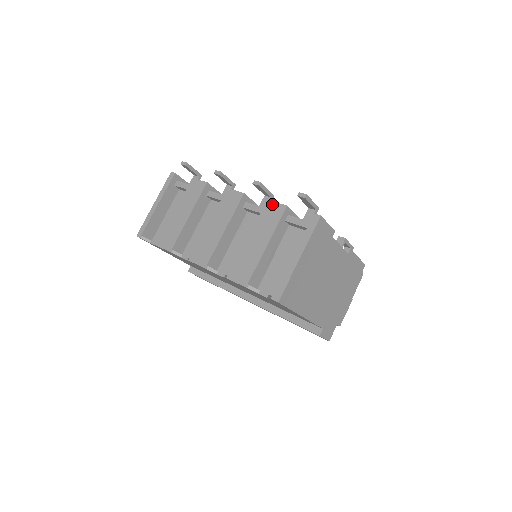
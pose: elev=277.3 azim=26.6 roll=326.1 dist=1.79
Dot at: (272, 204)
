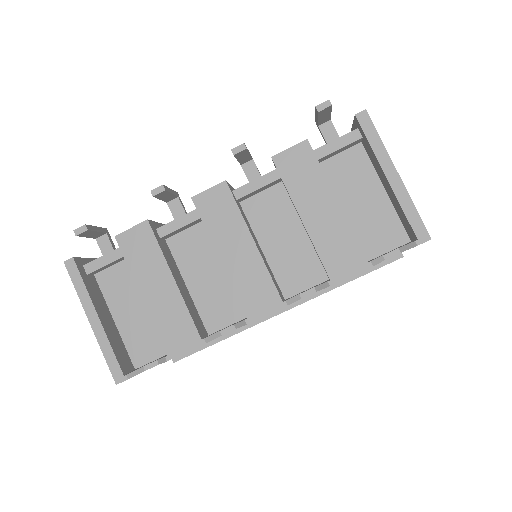
Dot at: (284, 155)
